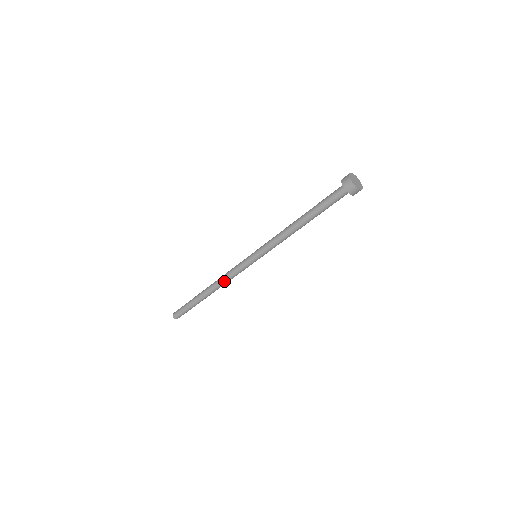
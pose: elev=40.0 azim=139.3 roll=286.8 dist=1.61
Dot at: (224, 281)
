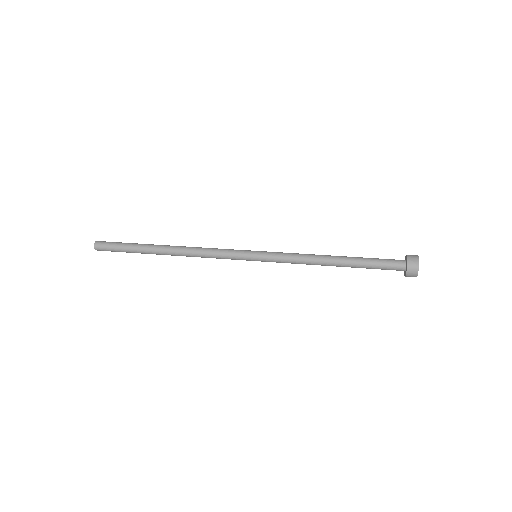
Dot at: (198, 256)
